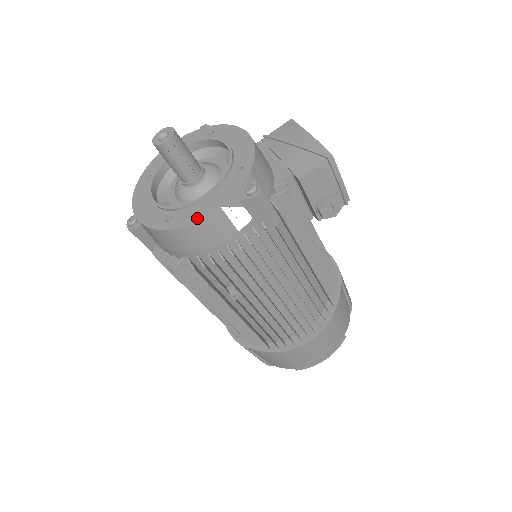
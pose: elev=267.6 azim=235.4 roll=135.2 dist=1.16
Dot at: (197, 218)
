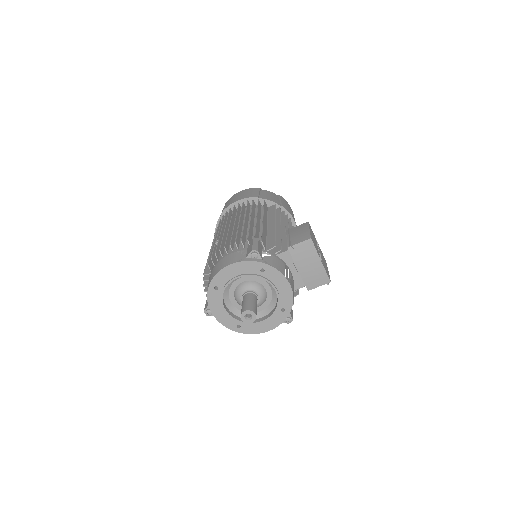
Dot at: (257, 332)
